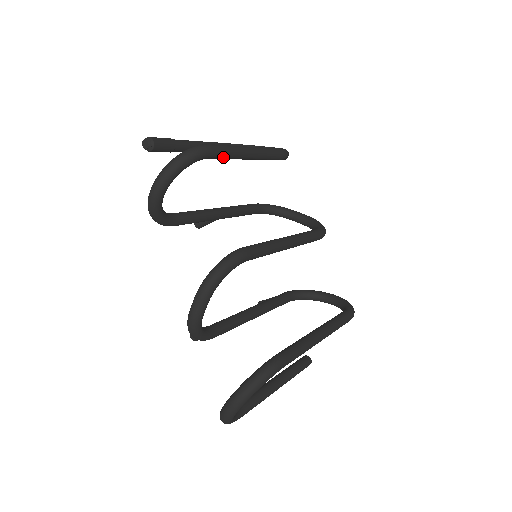
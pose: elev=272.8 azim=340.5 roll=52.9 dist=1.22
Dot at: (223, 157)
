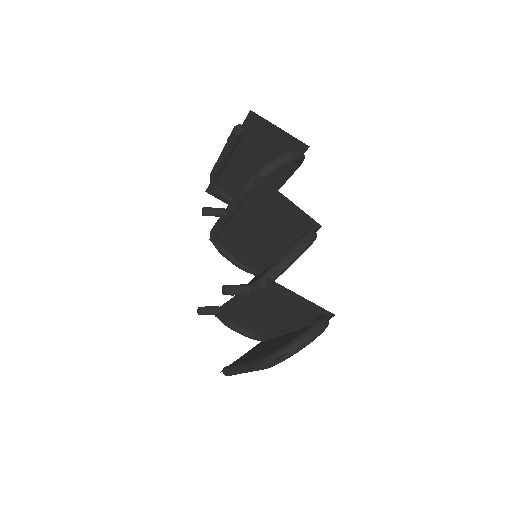
Dot at: (292, 173)
